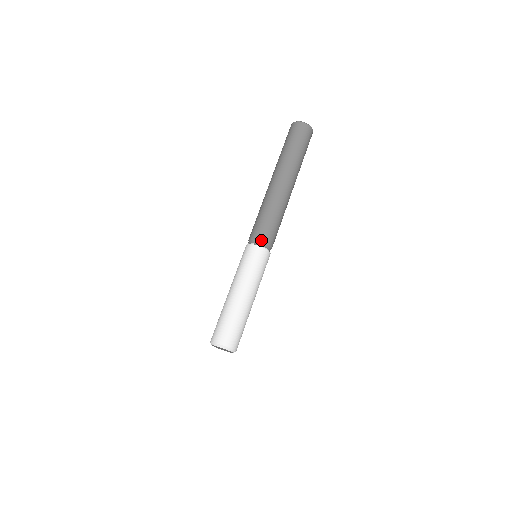
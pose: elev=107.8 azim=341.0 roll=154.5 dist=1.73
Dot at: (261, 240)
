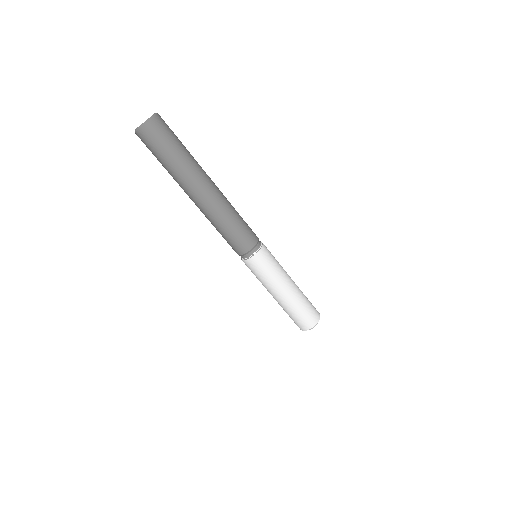
Dot at: (247, 252)
